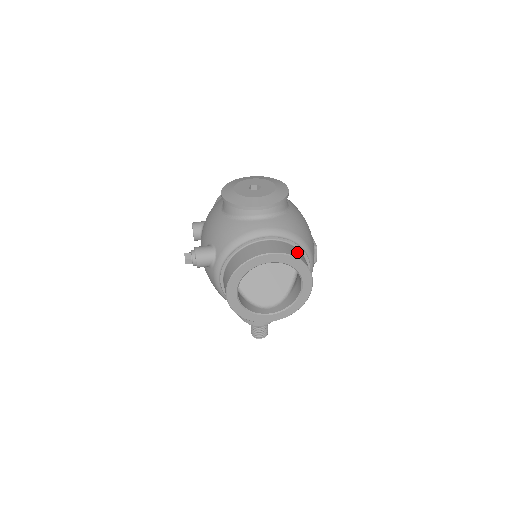
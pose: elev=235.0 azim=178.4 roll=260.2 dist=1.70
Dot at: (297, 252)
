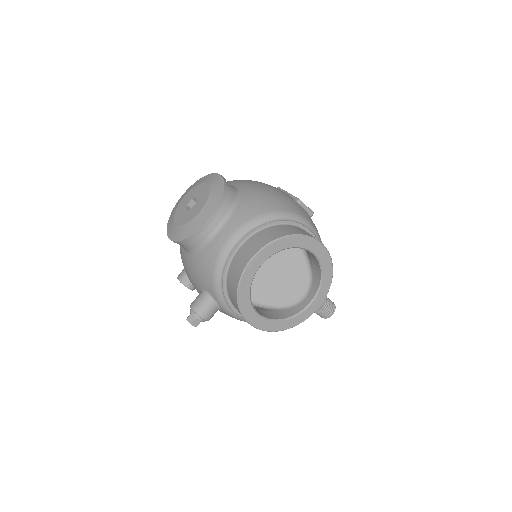
Dot at: (279, 230)
